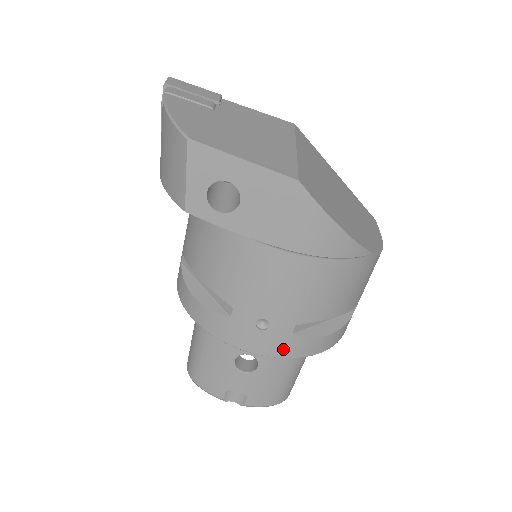
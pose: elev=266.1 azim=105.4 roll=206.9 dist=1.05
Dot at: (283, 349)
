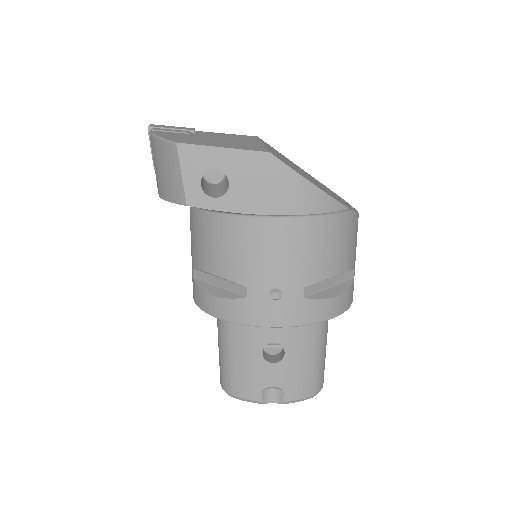
Dot at: (300, 316)
